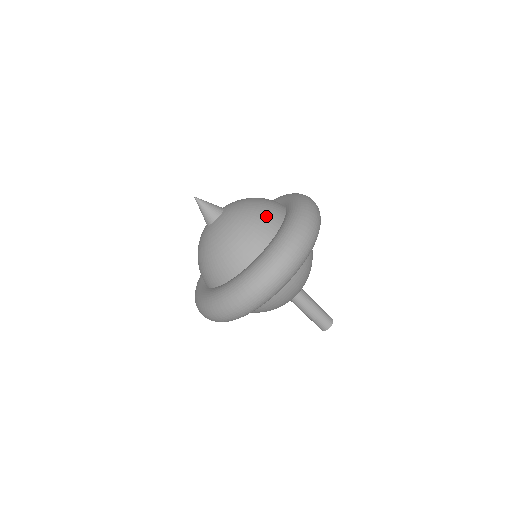
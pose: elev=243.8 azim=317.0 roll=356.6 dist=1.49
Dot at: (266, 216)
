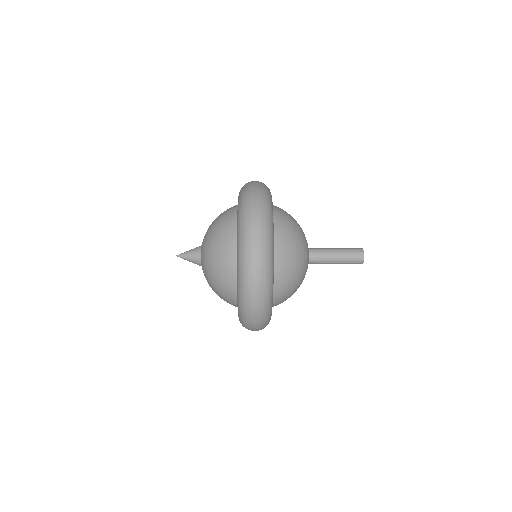
Dot at: (224, 231)
